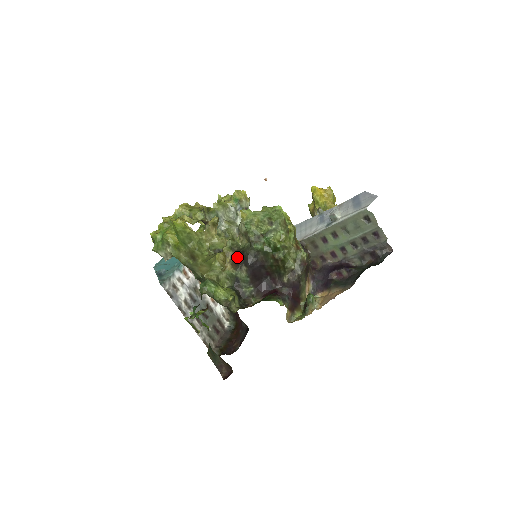
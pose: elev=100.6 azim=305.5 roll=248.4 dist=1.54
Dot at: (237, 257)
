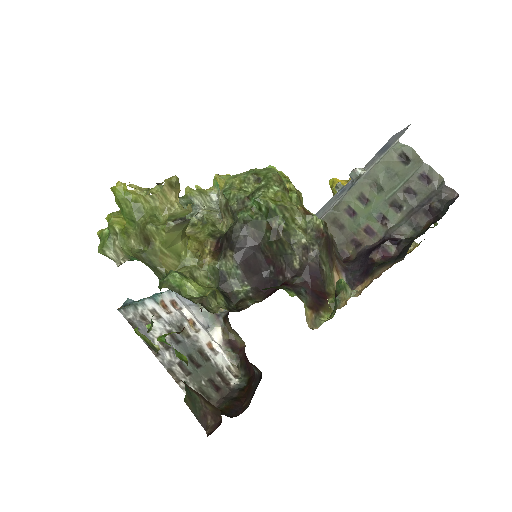
Dot at: (220, 244)
